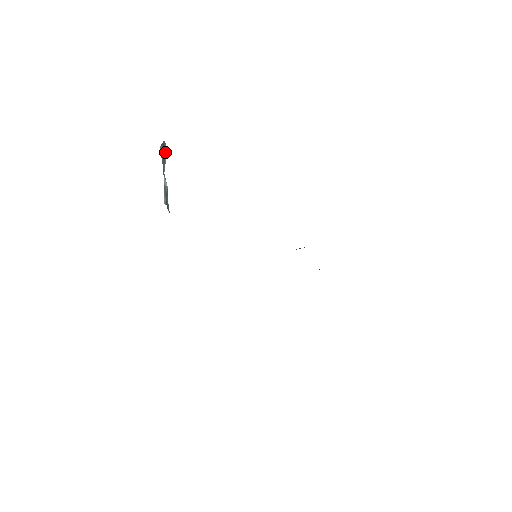
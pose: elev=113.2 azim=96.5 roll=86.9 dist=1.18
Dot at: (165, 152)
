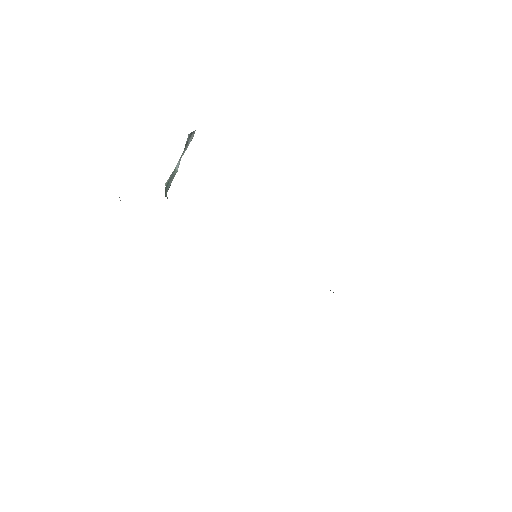
Dot at: (190, 140)
